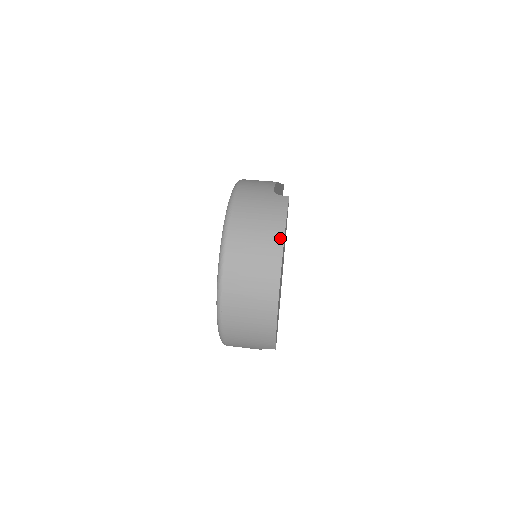
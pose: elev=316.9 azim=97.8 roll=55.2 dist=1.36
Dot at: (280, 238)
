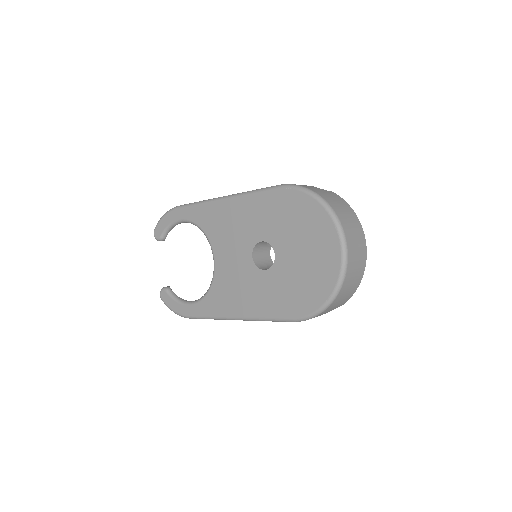
Dot at: (356, 216)
